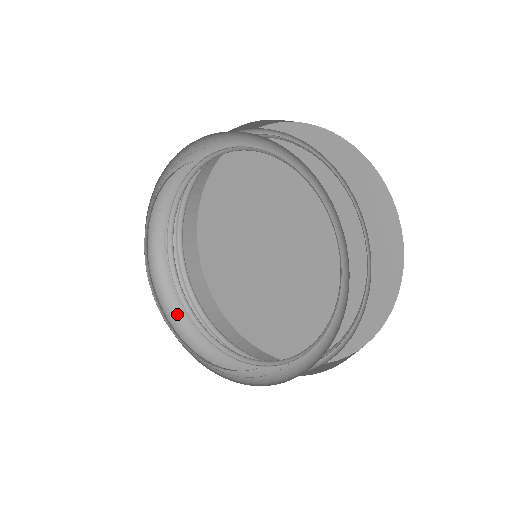
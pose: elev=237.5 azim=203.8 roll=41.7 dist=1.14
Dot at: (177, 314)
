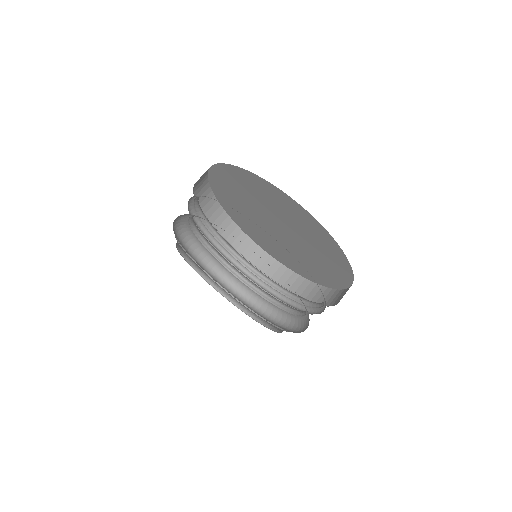
Dot at: (234, 280)
